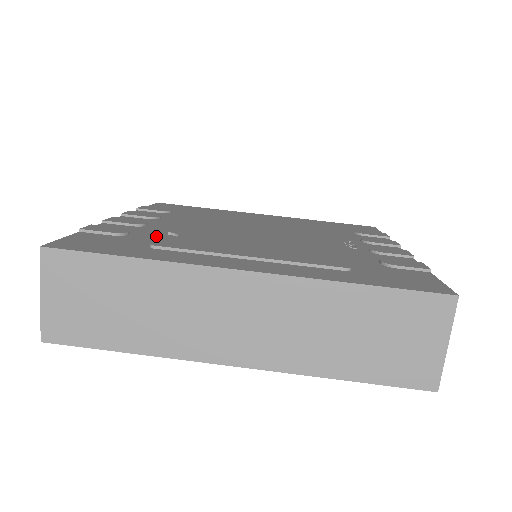
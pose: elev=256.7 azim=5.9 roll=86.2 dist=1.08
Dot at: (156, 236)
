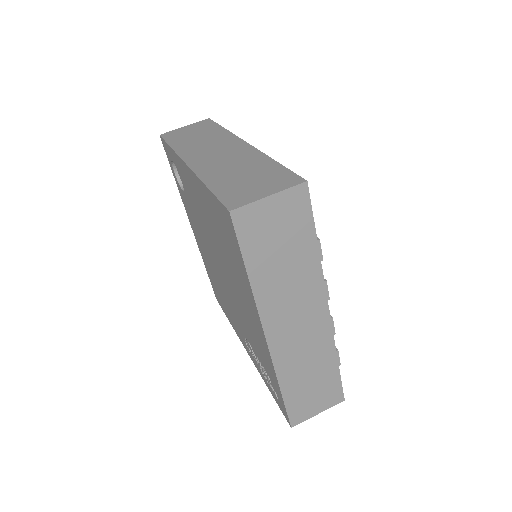
Dot at: occluded
